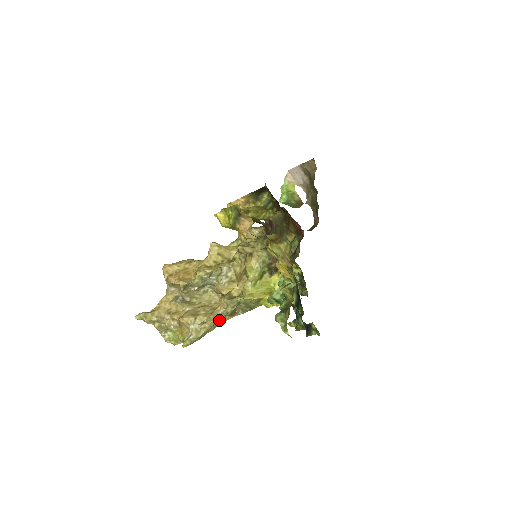
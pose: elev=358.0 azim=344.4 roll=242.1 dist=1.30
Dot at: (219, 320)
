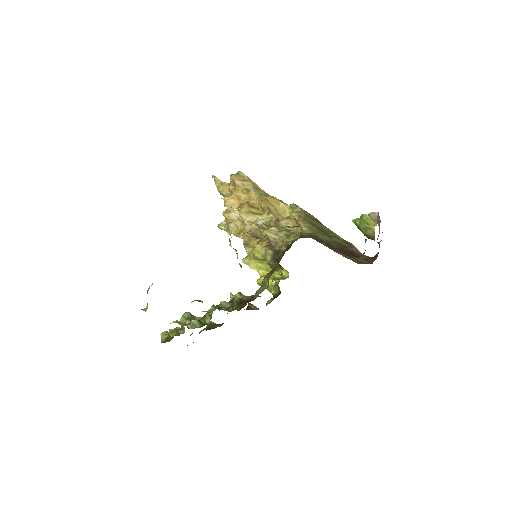
Dot at: occluded
